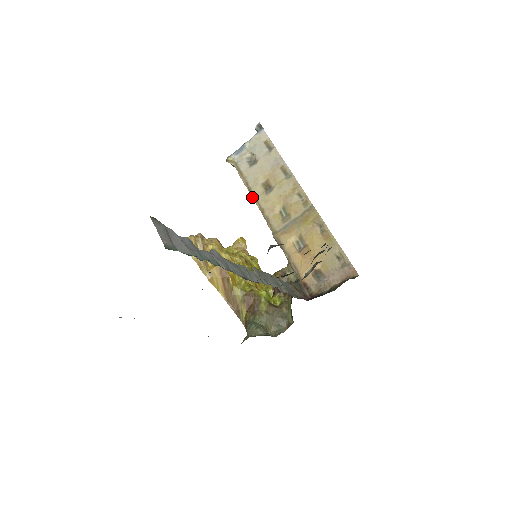
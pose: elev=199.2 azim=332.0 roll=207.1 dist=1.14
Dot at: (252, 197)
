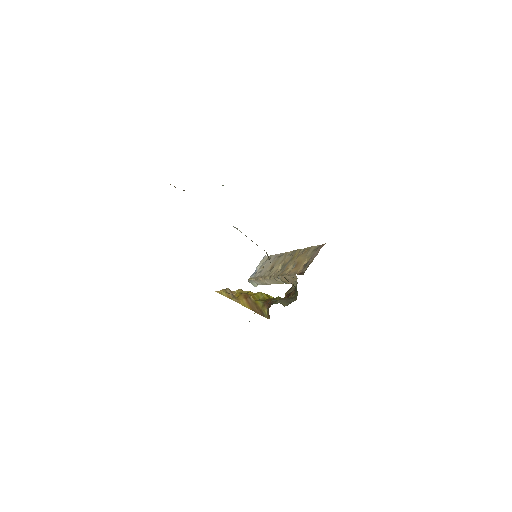
Dot at: (264, 279)
